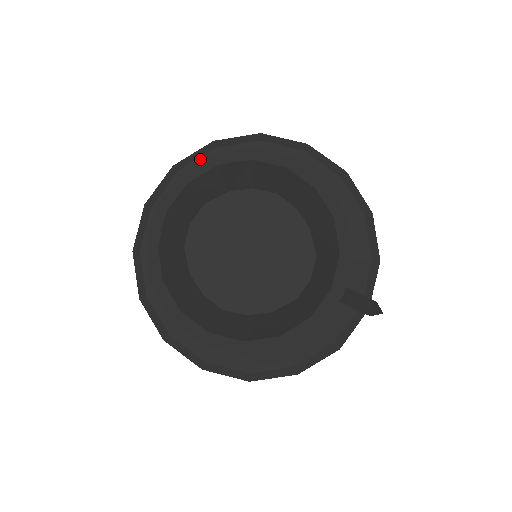
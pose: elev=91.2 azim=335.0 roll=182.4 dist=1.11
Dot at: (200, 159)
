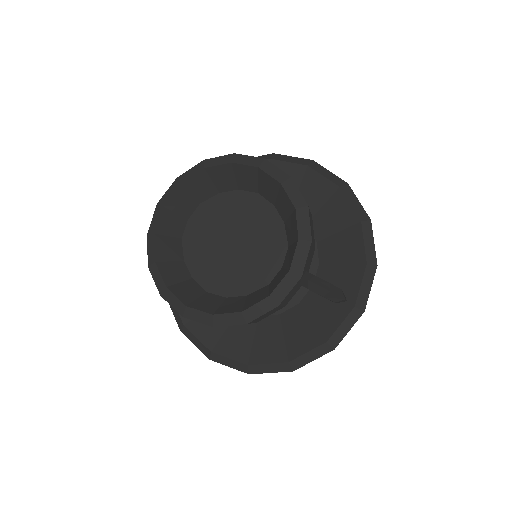
Dot at: occluded
